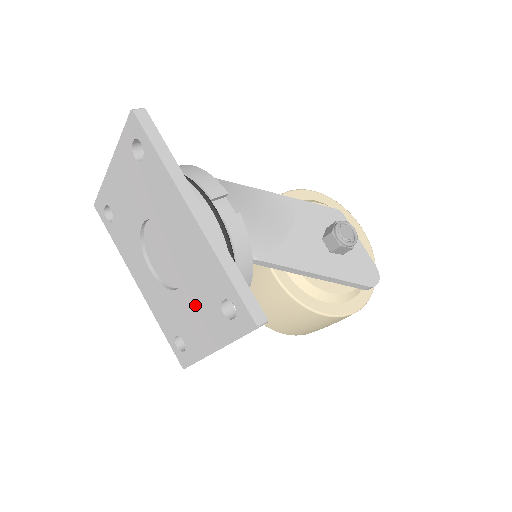
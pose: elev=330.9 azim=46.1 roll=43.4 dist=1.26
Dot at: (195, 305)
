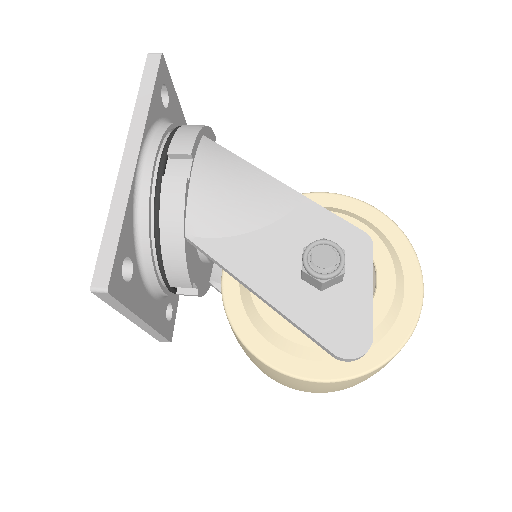
Dot at: occluded
